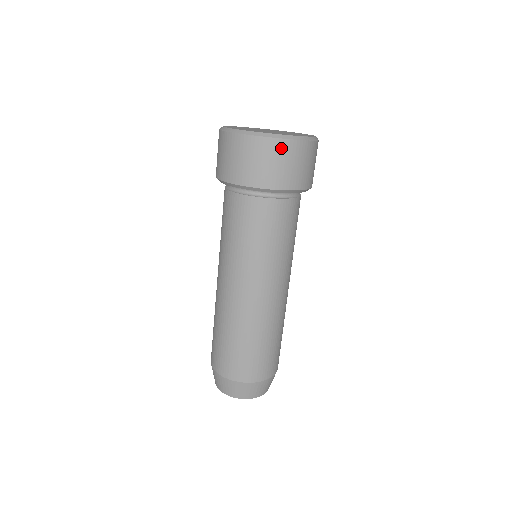
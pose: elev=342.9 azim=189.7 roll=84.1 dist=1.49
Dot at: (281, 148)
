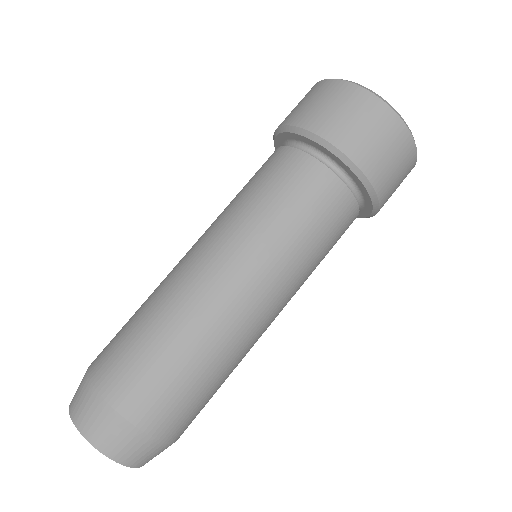
Dot at: (364, 101)
